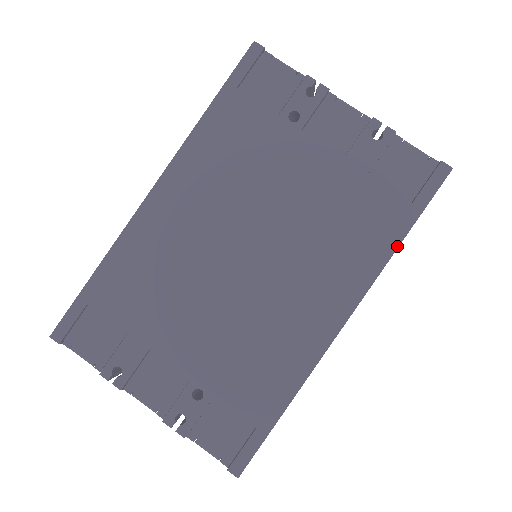
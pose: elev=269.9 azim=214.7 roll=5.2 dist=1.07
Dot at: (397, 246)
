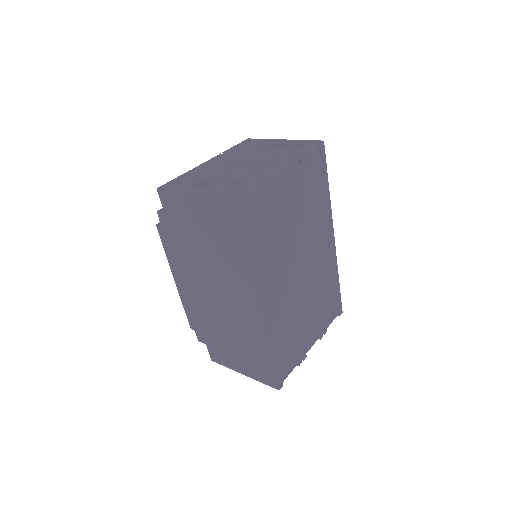
Dot at: (329, 192)
